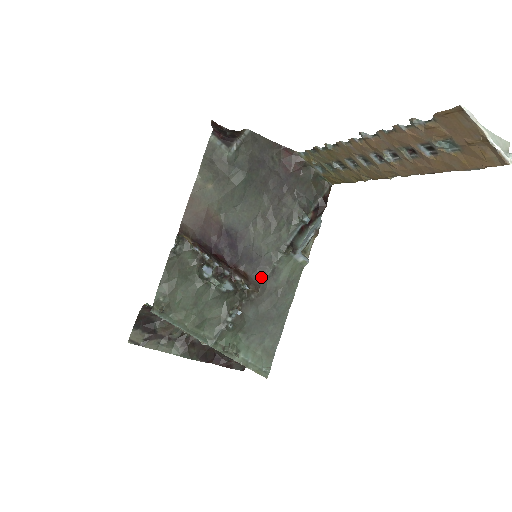
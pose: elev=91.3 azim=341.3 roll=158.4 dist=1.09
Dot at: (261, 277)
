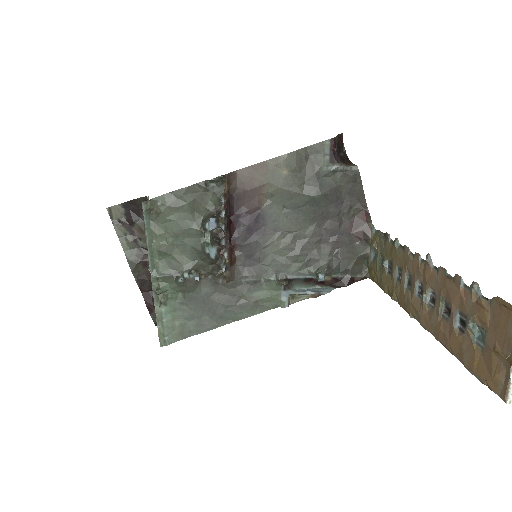
Dot at: (242, 275)
